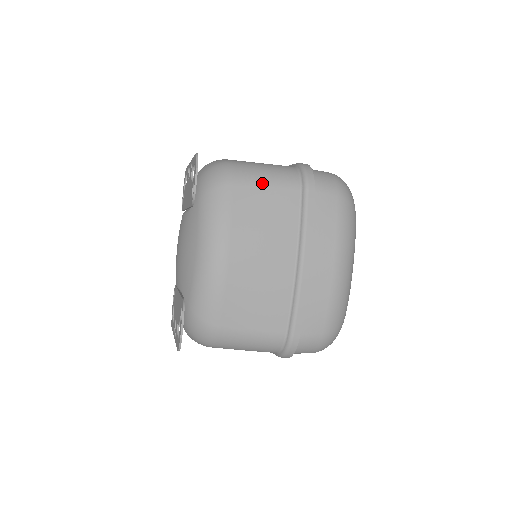
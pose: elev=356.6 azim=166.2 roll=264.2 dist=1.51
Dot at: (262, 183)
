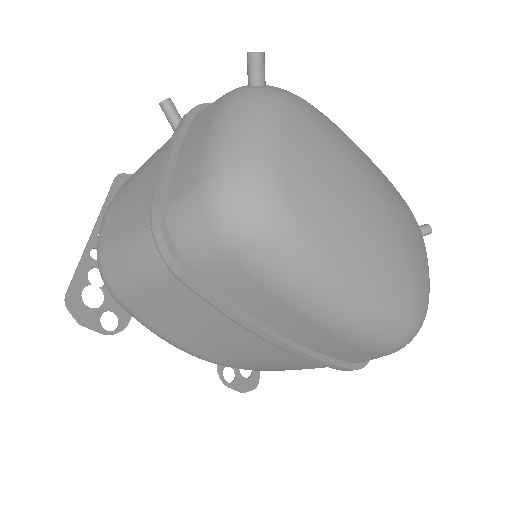
Dot at: (140, 290)
